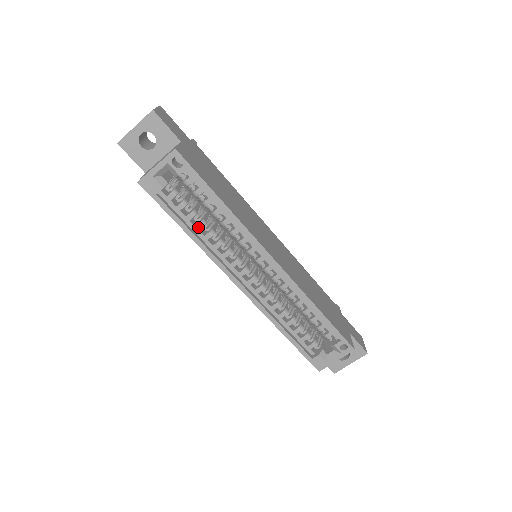
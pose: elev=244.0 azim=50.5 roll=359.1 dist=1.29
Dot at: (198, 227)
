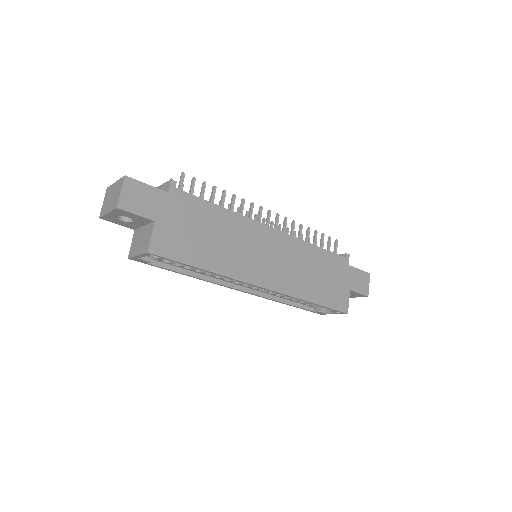
Dot at: (192, 270)
